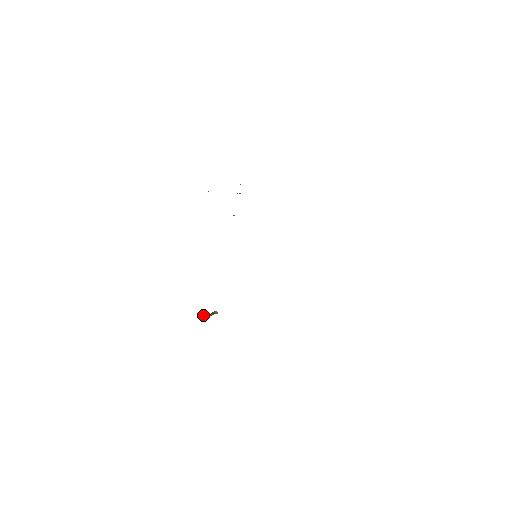
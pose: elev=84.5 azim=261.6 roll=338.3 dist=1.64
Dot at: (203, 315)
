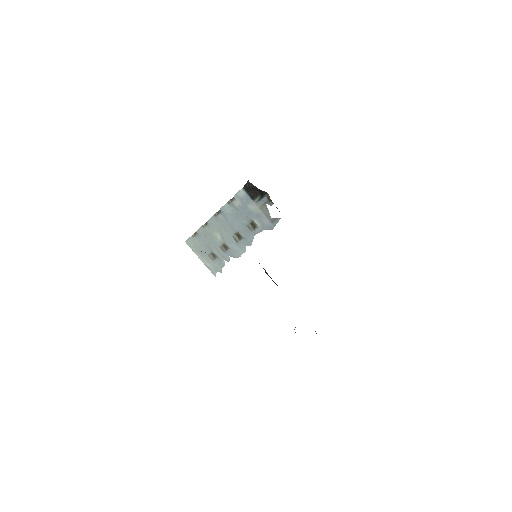
Dot at: occluded
